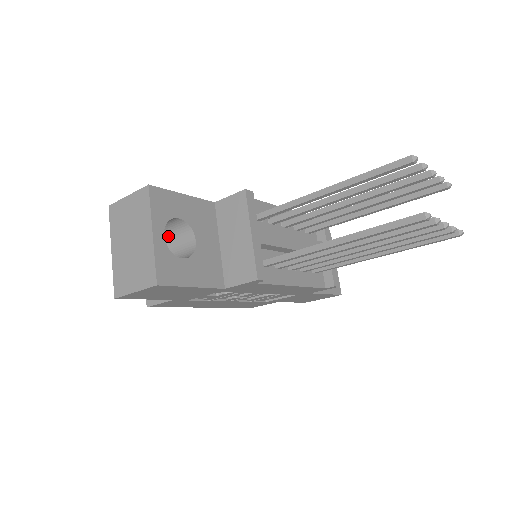
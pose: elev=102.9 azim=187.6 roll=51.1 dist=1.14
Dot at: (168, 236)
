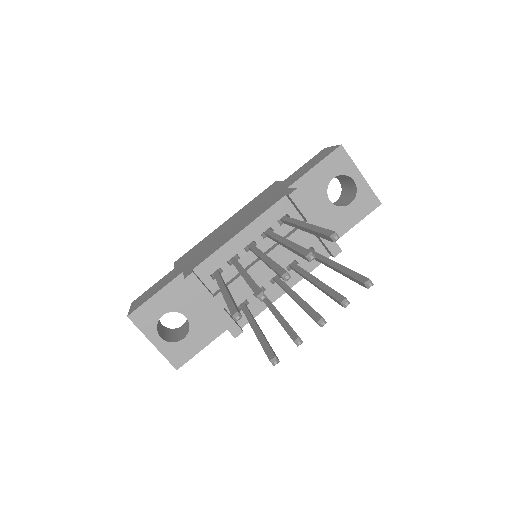
Dot at: occluded
